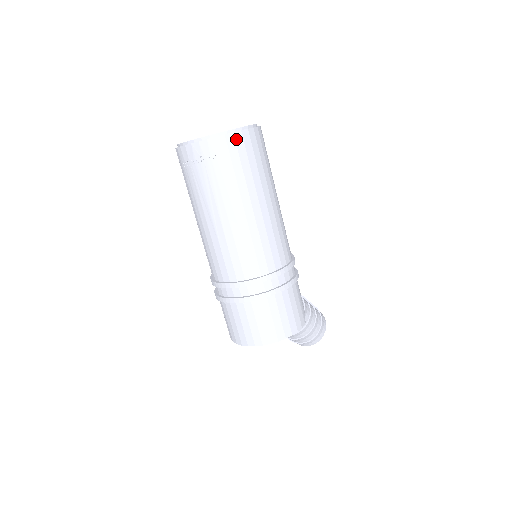
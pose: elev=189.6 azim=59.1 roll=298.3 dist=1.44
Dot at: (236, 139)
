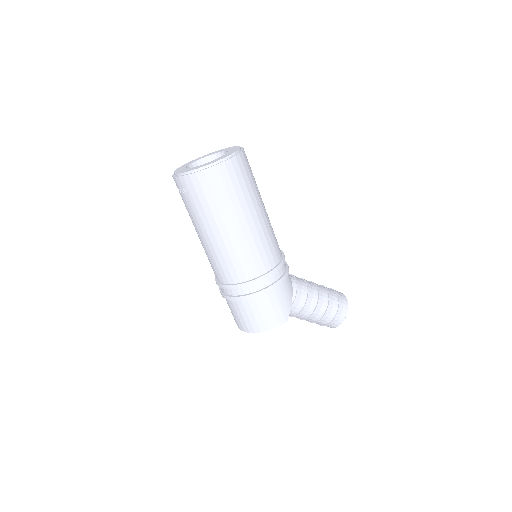
Dot at: (199, 178)
